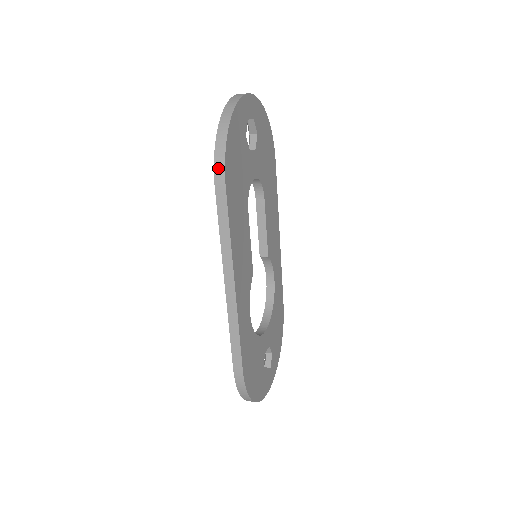
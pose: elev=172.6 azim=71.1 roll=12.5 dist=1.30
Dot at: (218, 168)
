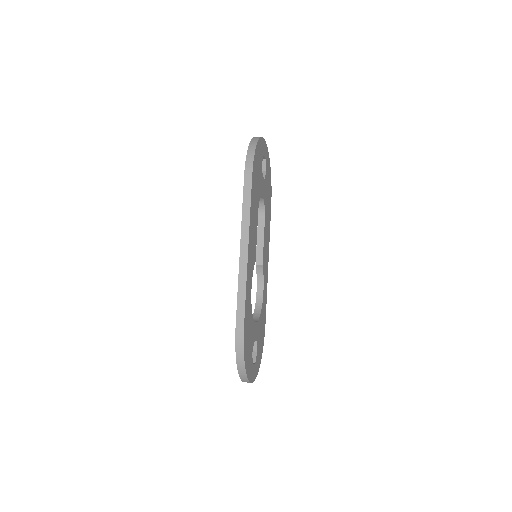
Dot at: (248, 164)
